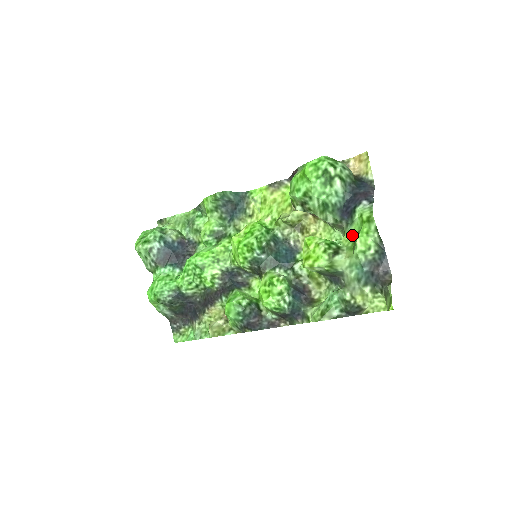
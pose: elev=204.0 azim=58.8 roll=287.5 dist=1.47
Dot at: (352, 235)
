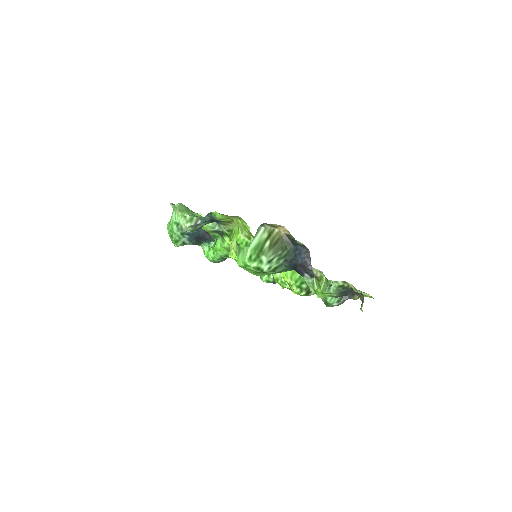
Dot at: occluded
